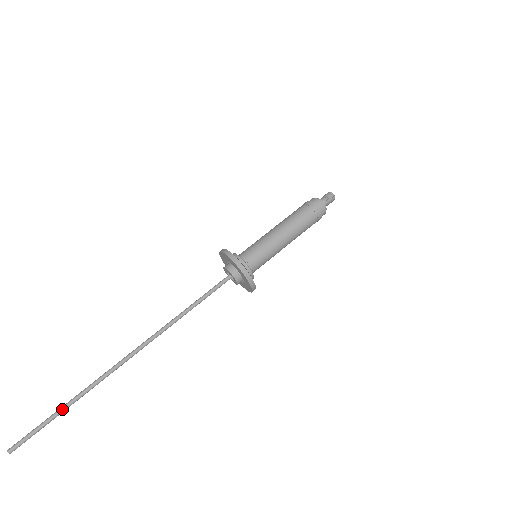
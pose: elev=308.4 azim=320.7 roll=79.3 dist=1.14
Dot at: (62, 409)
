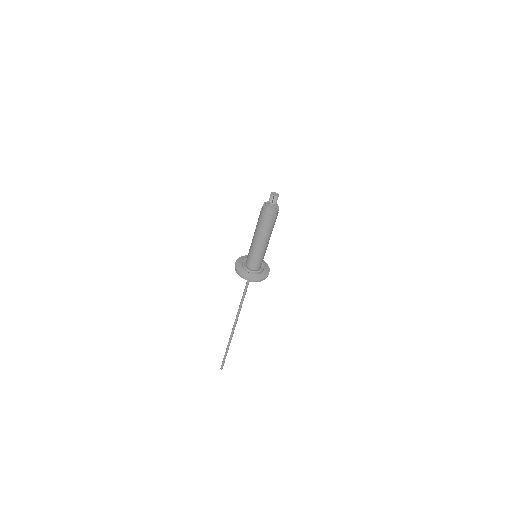
Dot at: (226, 352)
